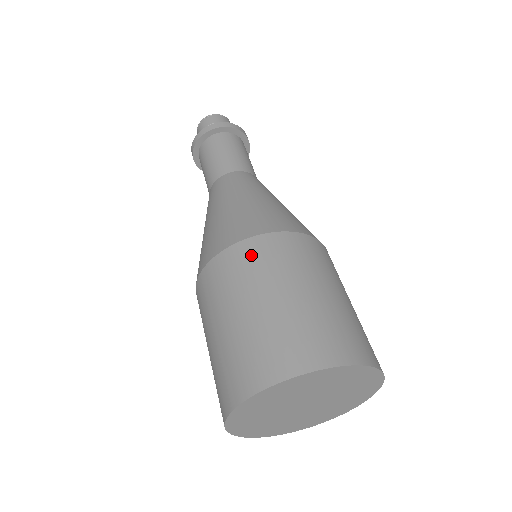
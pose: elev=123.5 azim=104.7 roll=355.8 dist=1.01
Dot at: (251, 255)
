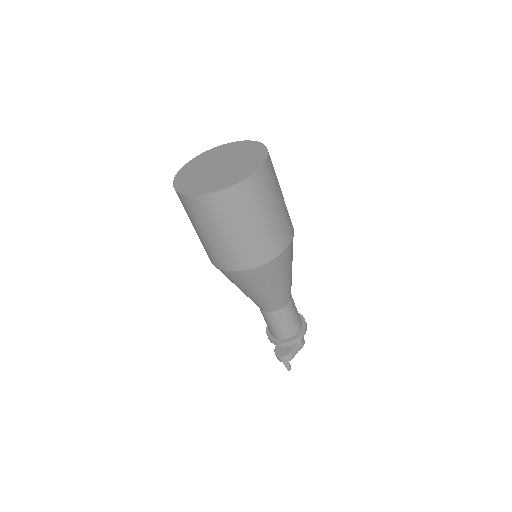
Dot at: occluded
